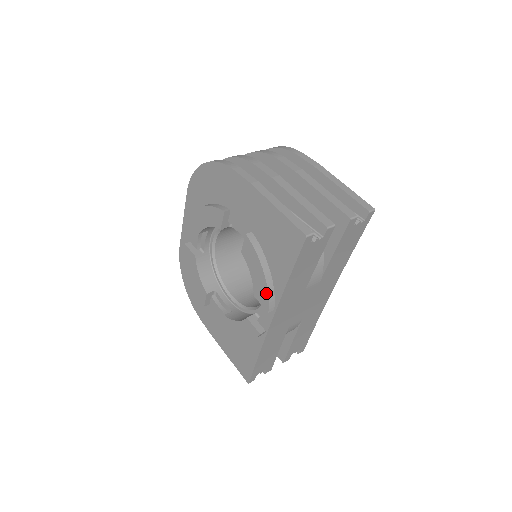
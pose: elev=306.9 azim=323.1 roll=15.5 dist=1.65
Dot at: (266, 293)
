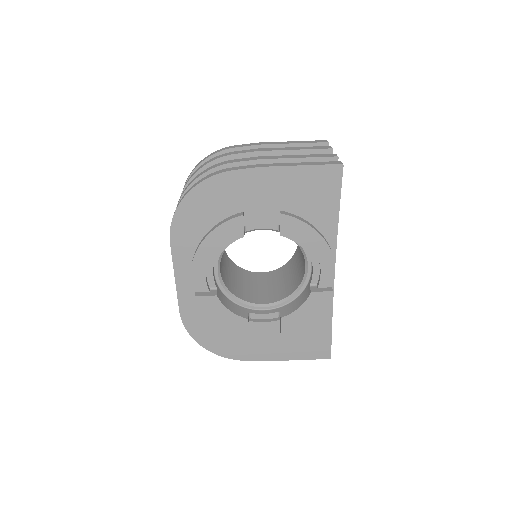
Dot at: (326, 246)
